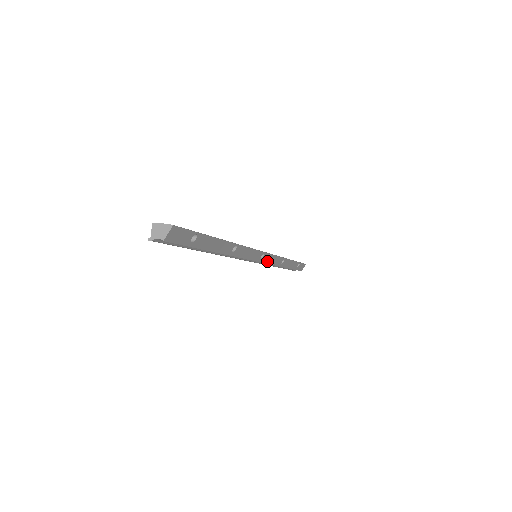
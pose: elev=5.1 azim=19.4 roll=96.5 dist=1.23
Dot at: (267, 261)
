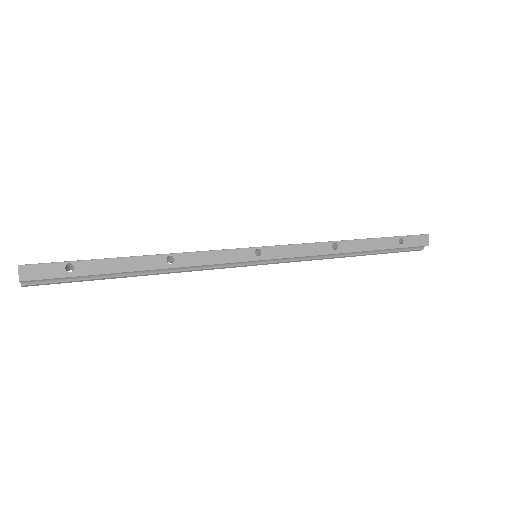
Dot at: (284, 255)
